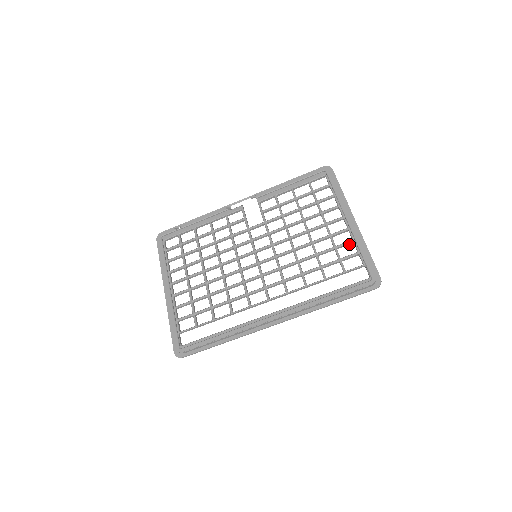
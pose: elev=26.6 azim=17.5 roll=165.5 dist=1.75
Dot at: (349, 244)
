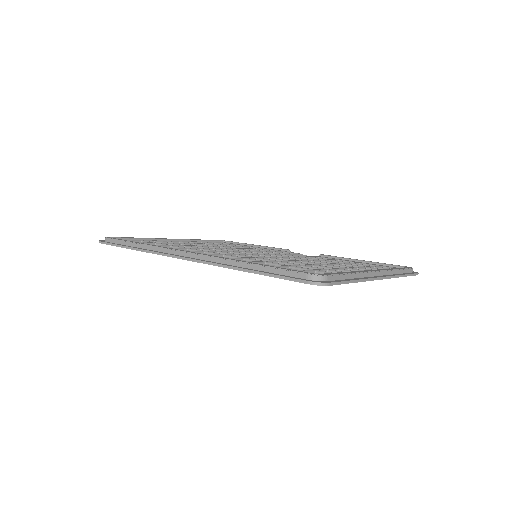
Dot at: occluded
